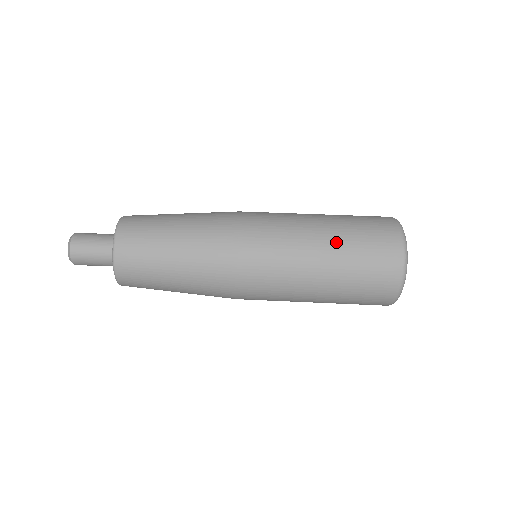
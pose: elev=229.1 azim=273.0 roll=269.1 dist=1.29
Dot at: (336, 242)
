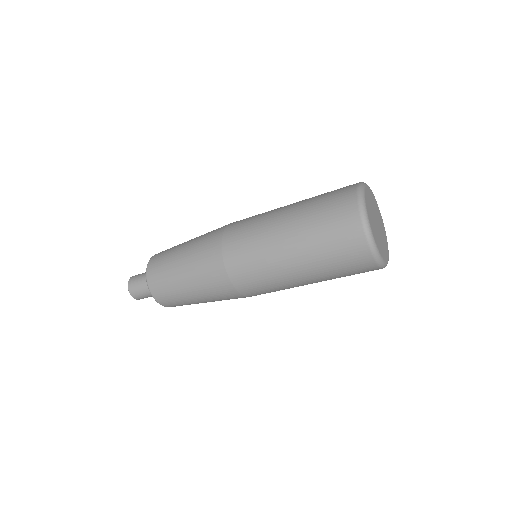
Dot at: (299, 233)
